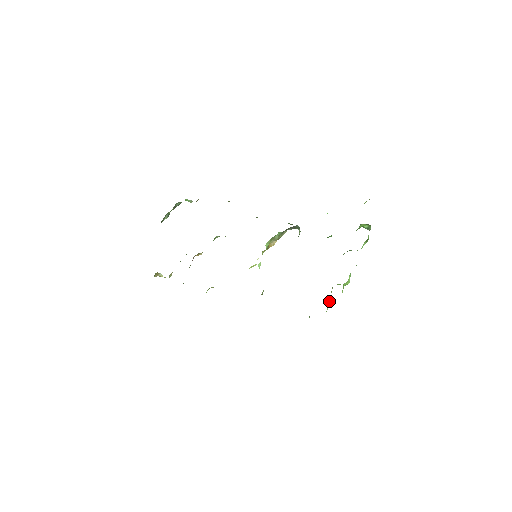
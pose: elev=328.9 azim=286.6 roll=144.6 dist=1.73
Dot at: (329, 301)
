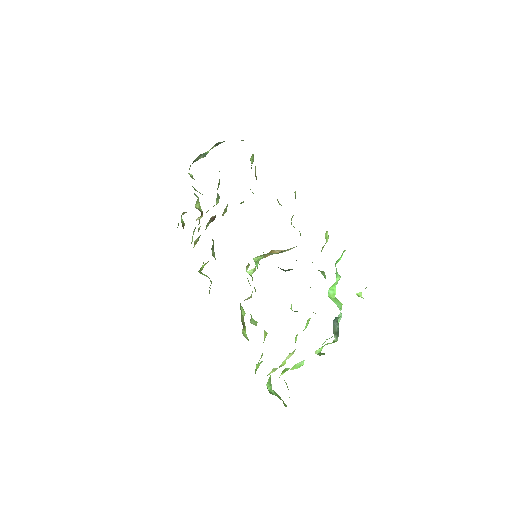
Dot at: (274, 368)
